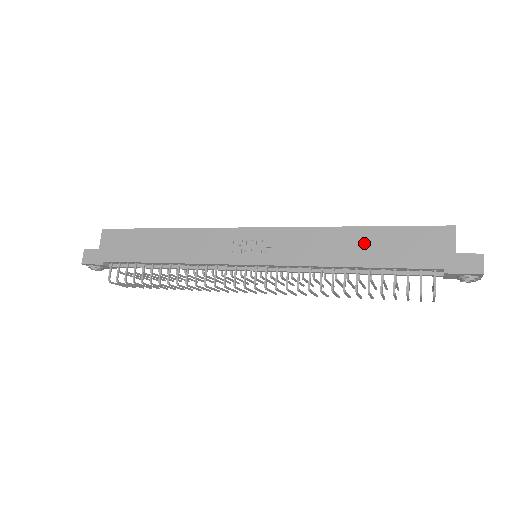
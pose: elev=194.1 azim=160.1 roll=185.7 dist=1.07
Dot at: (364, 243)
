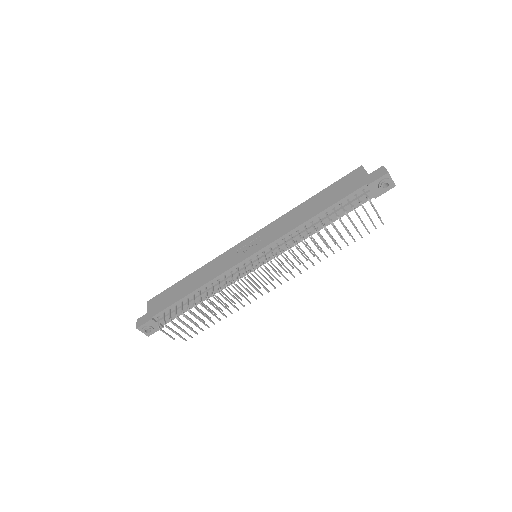
Dot at: (316, 203)
